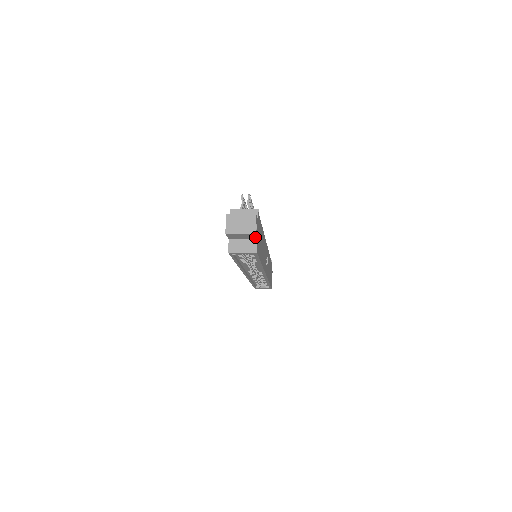
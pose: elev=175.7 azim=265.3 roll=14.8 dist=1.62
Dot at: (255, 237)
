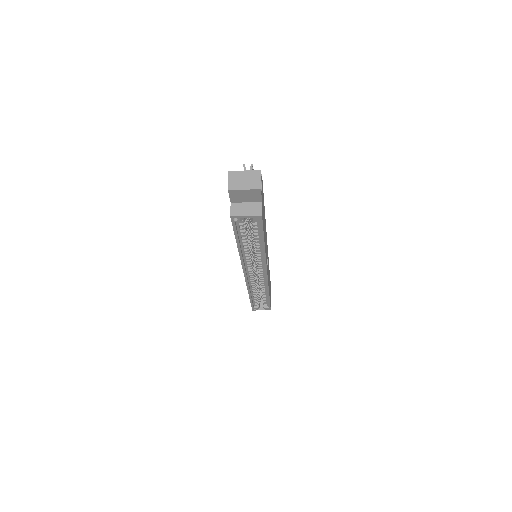
Dot at: (260, 197)
